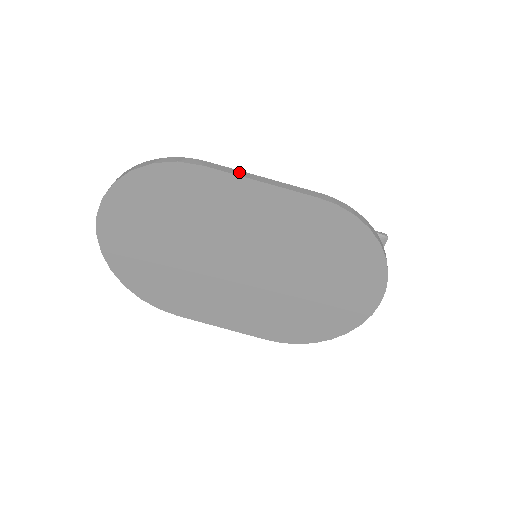
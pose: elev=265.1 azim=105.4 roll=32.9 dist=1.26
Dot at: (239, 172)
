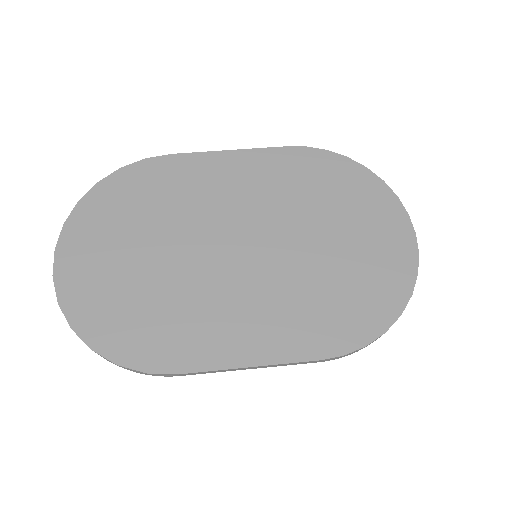
Dot at: (207, 155)
